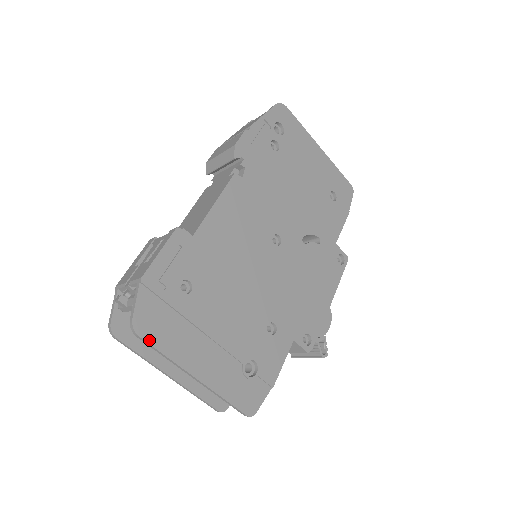
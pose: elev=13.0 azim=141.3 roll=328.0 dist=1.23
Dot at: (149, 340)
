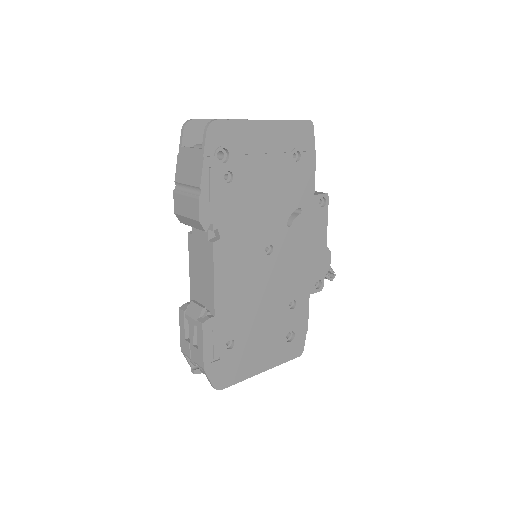
Dot at: (228, 385)
